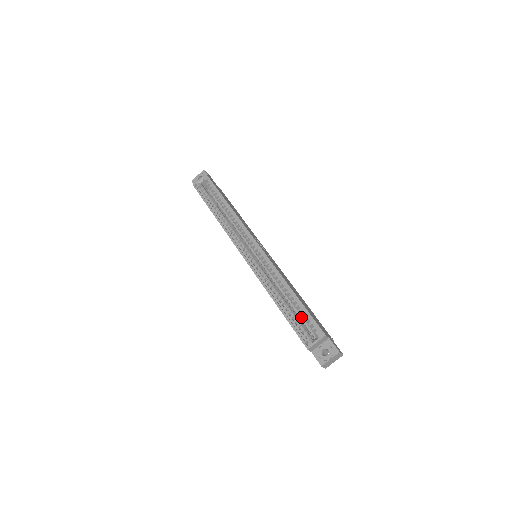
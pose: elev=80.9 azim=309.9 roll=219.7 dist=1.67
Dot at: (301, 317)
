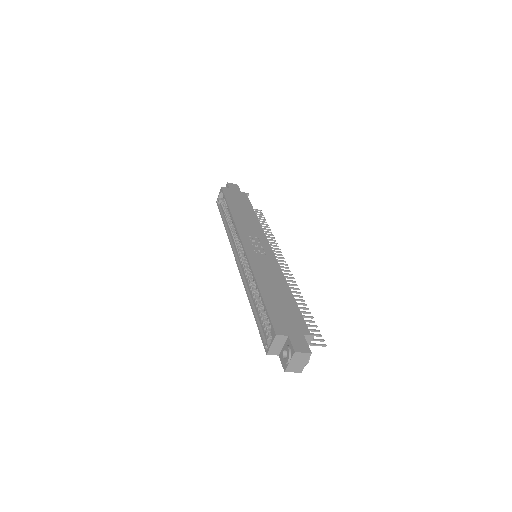
Dot at: occluded
